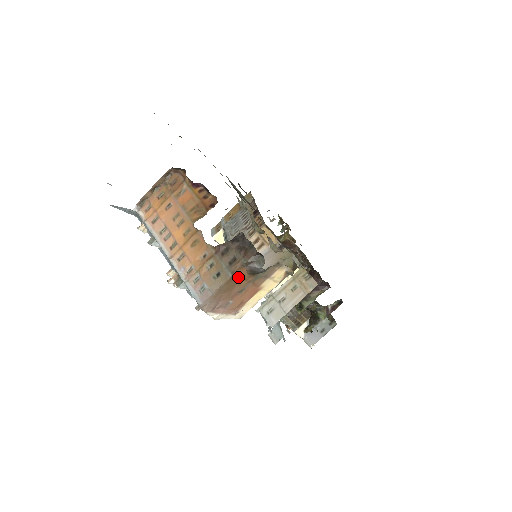
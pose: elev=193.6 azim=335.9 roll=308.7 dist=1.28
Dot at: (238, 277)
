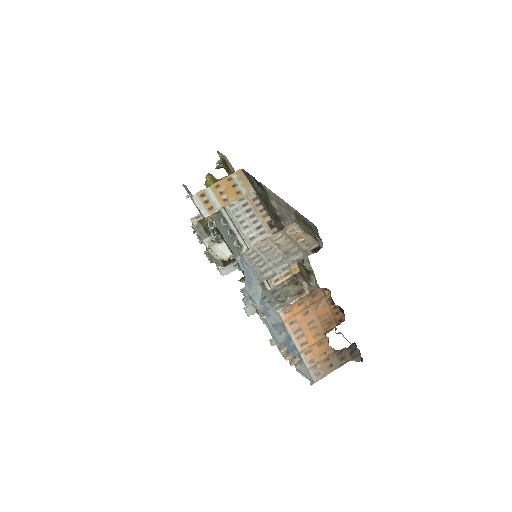
Dot at: occluded
